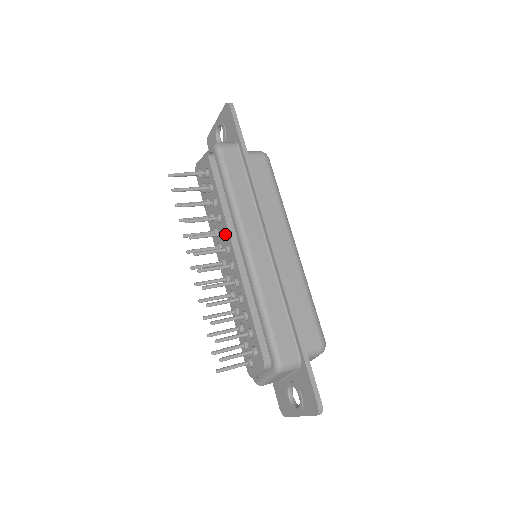
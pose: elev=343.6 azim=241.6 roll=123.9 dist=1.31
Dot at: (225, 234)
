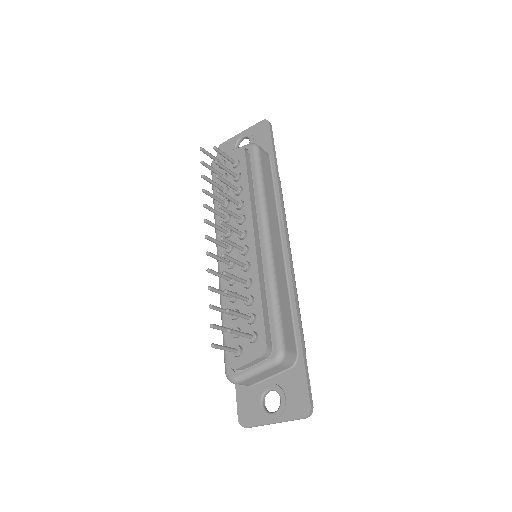
Dot at: (245, 220)
